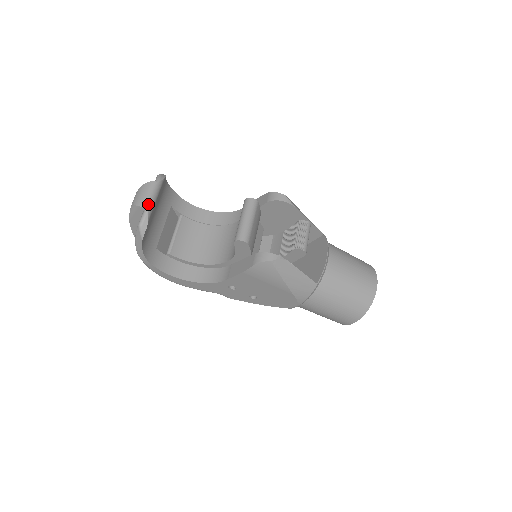
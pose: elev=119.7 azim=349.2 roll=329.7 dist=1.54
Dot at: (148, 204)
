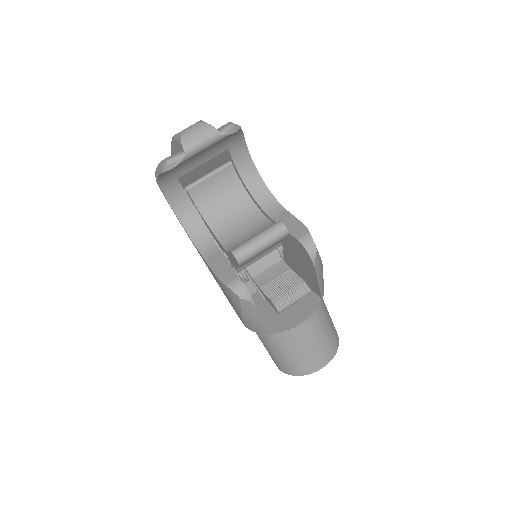
Dot at: (191, 150)
